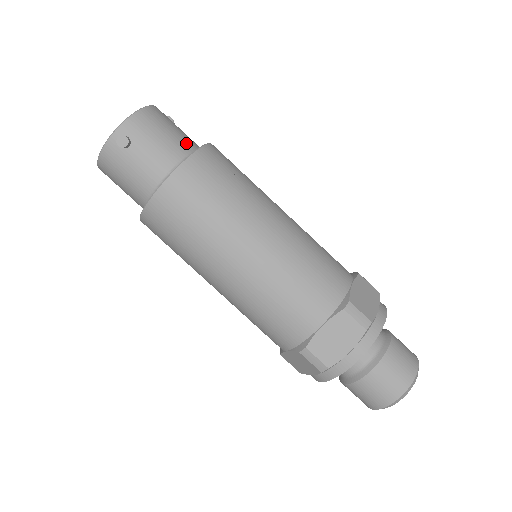
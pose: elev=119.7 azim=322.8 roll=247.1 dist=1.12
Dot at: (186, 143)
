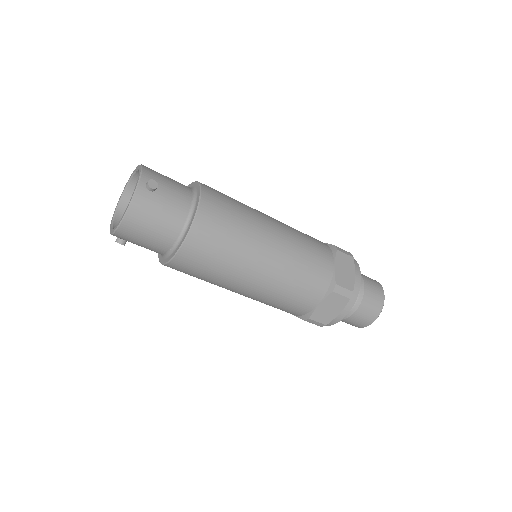
Dot at: occluded
